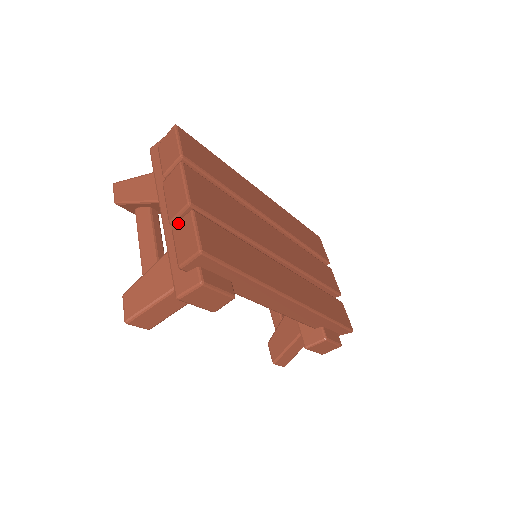
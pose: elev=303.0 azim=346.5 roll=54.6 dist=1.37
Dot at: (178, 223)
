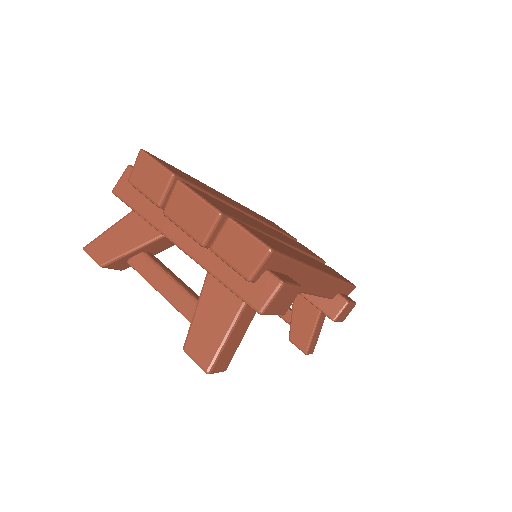
Dot at: (217, 239)
